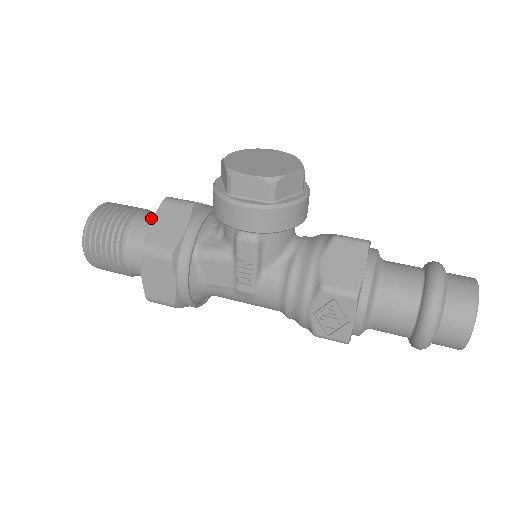
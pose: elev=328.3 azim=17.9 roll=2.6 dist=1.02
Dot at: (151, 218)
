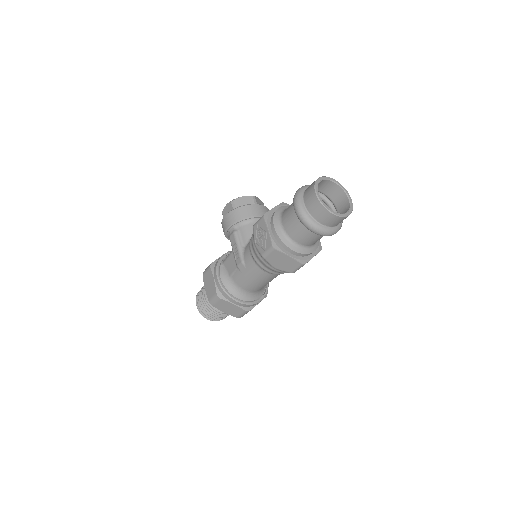
Dot at: occluded
